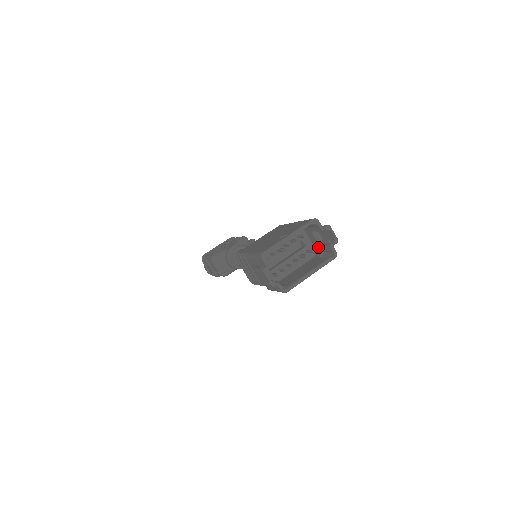
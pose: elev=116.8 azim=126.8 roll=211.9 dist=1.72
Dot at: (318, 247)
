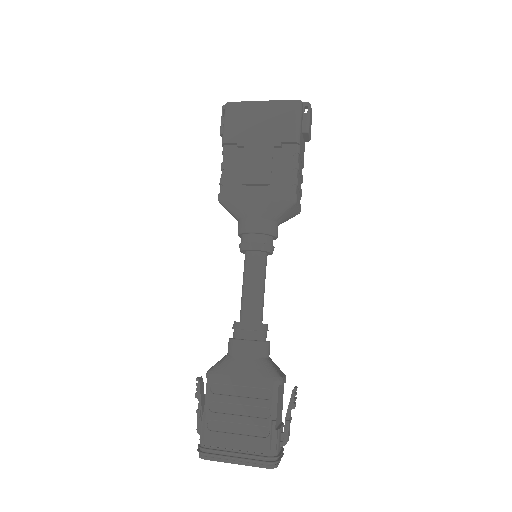
Dot at: occluded
